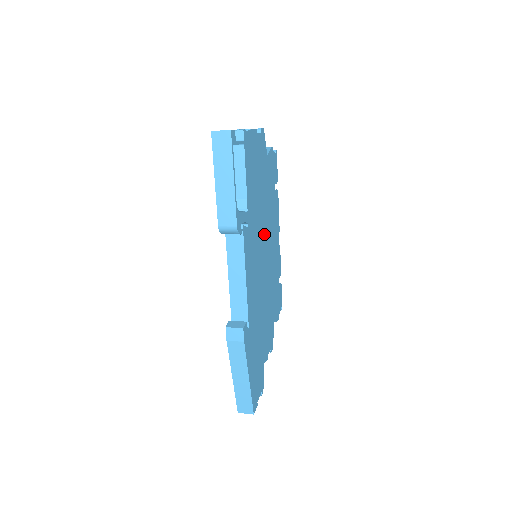
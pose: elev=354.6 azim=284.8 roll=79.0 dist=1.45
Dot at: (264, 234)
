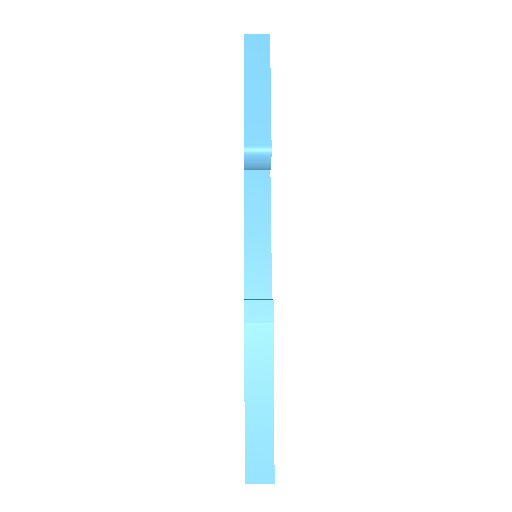
Dot at: occluded
